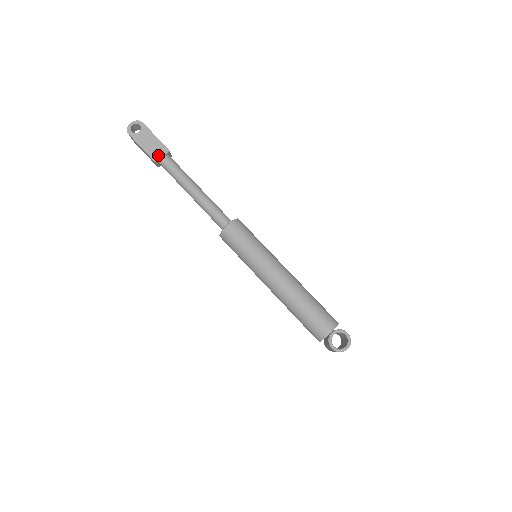
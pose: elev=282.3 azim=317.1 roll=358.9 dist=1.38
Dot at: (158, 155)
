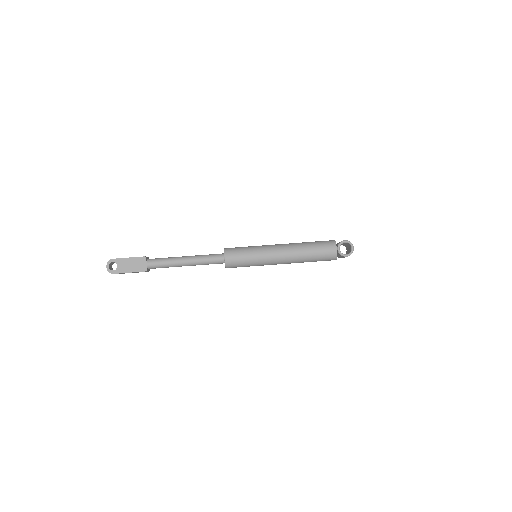
Dot at: (143, 266)
